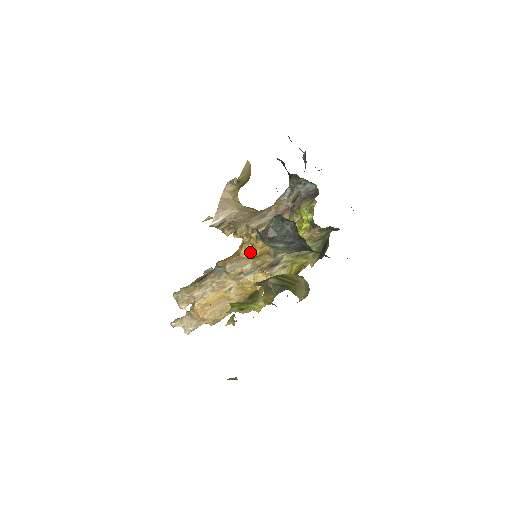
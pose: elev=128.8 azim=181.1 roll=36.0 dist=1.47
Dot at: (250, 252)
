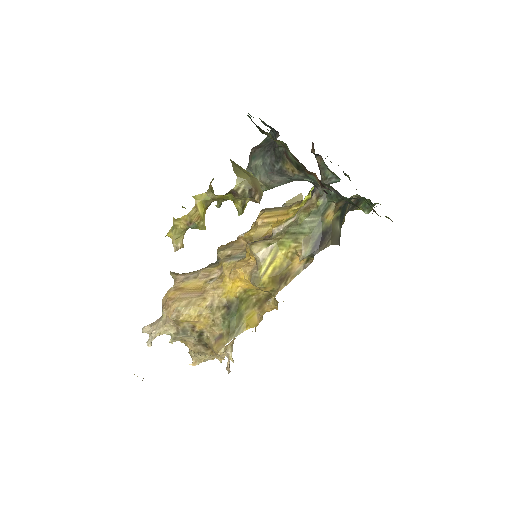
Dot at: (248, 232)
